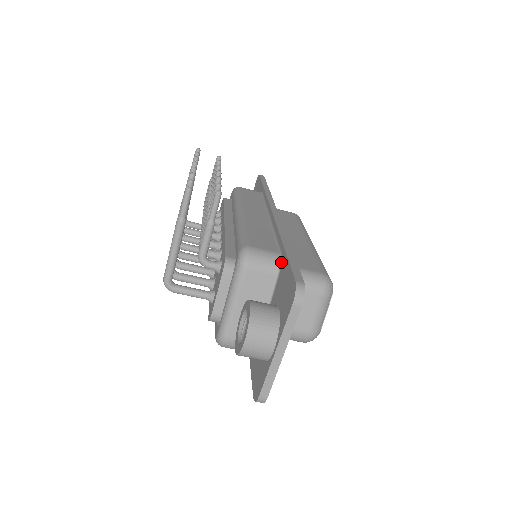
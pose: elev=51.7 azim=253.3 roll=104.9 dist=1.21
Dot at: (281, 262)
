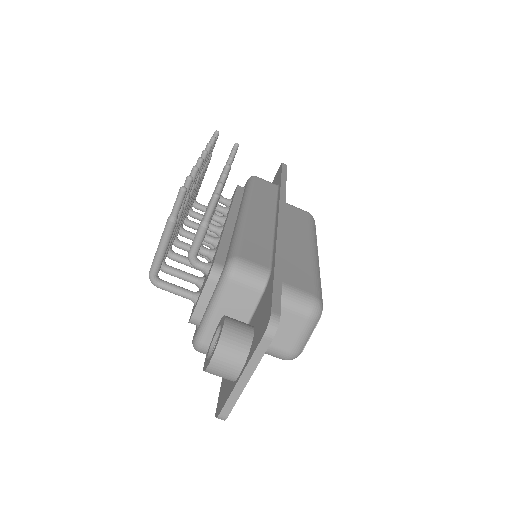
Dot at: (268, 280)
